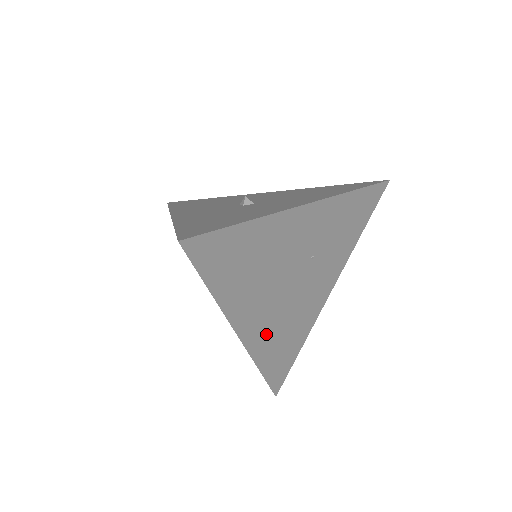
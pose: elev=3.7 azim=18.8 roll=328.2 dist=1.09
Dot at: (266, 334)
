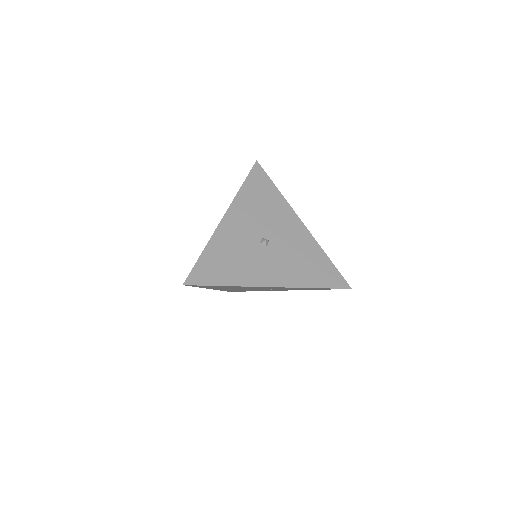
Dot at: occluded
